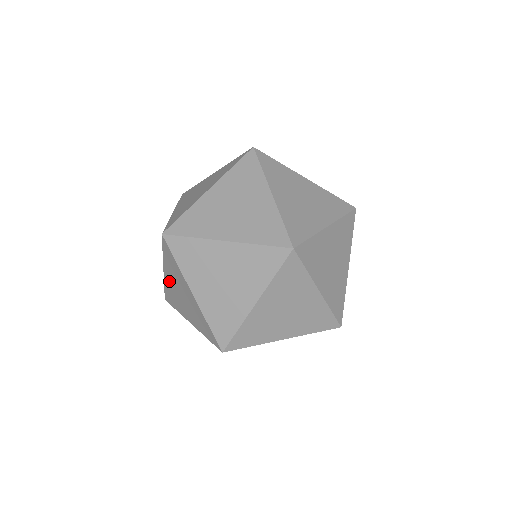
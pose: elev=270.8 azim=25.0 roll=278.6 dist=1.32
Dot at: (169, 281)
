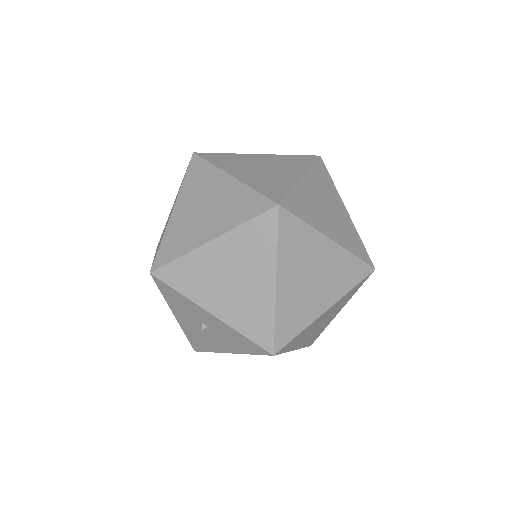
Dot at: occluded
